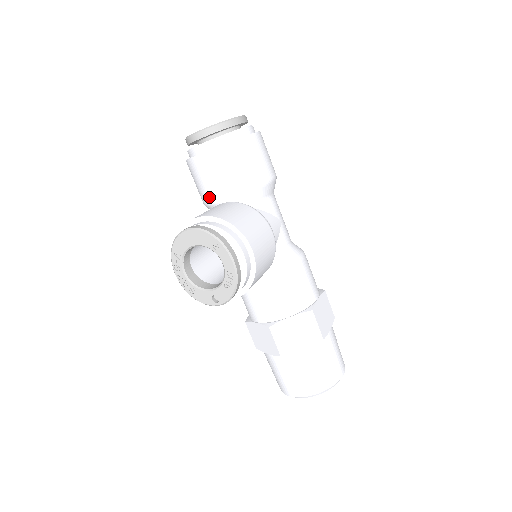
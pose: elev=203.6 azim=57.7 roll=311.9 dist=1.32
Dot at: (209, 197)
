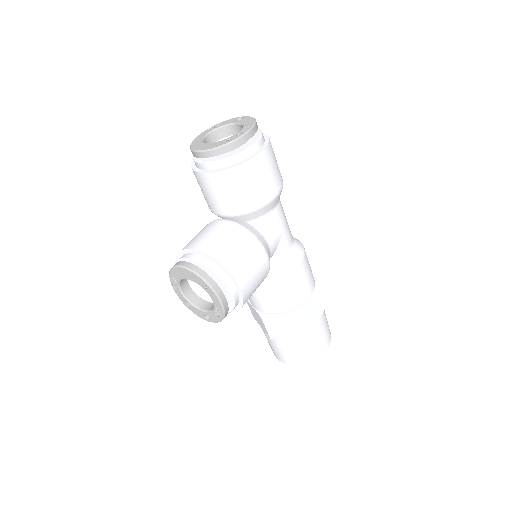
Dot at: (211, 208)
